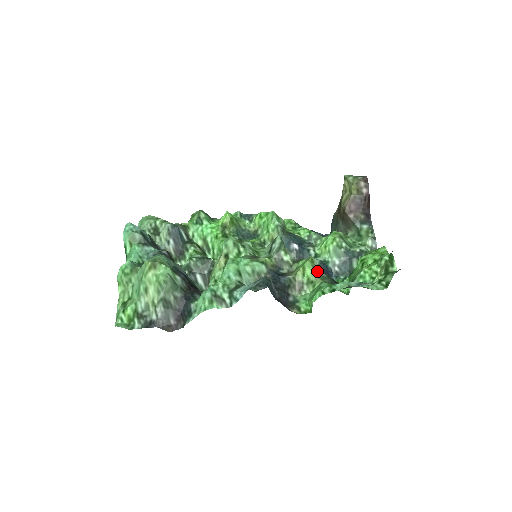
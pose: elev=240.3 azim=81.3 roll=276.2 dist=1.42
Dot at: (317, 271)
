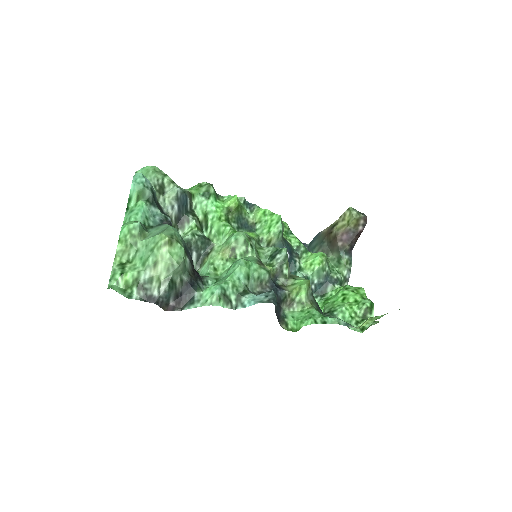
Dot at: (309, 294)
